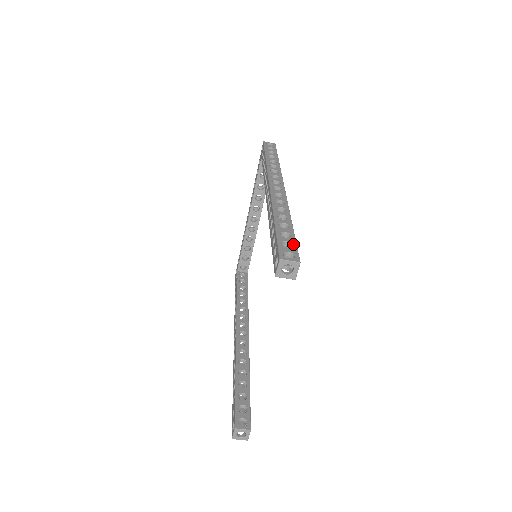
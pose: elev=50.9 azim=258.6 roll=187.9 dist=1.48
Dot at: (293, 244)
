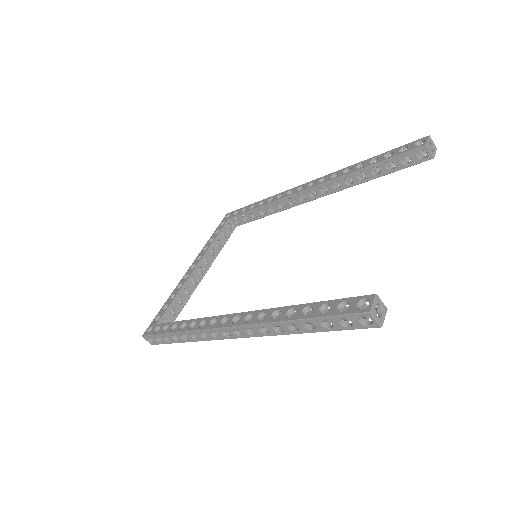
Dot at: occluded
